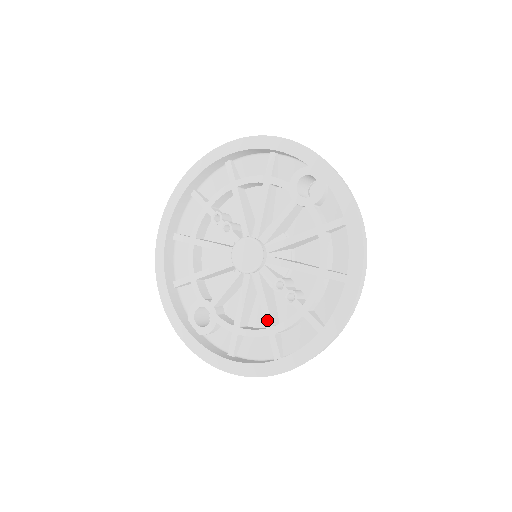
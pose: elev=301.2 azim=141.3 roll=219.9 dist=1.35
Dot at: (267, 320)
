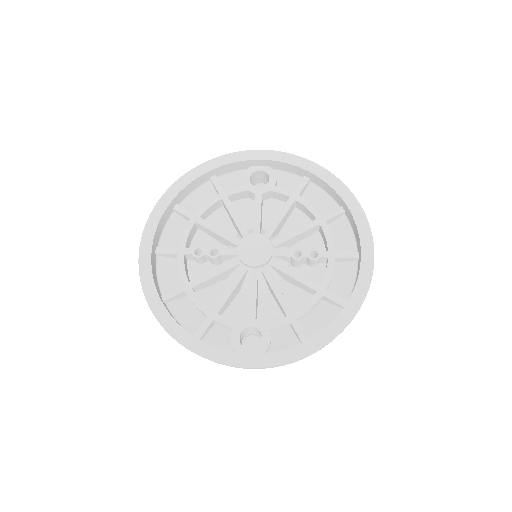
Dot at: (311, 285)
